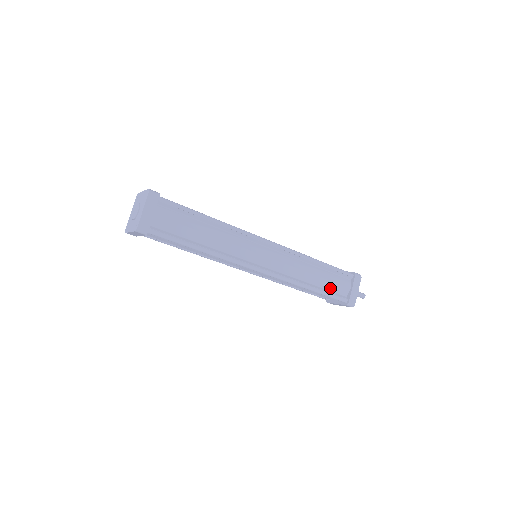
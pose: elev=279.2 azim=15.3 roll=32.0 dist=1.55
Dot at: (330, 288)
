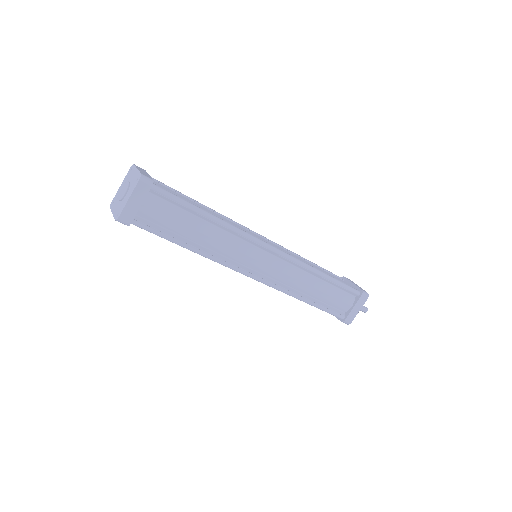
Dot at: occluded
